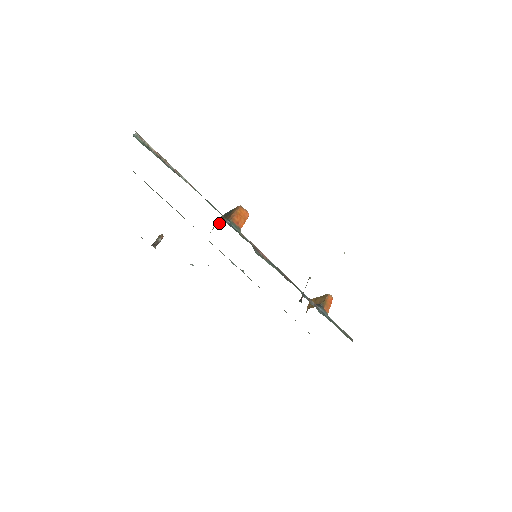
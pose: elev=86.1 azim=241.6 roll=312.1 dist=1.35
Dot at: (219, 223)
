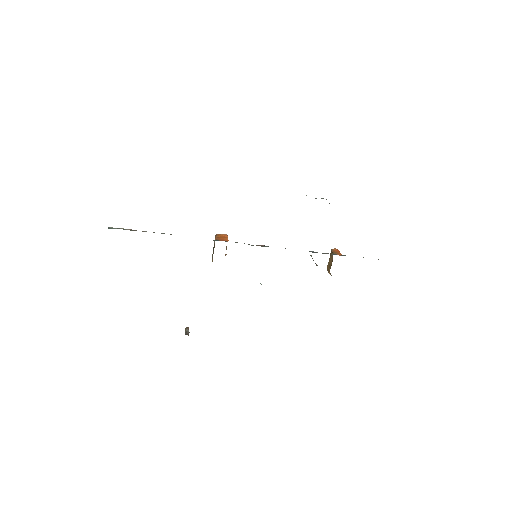
Dot at: occluded
